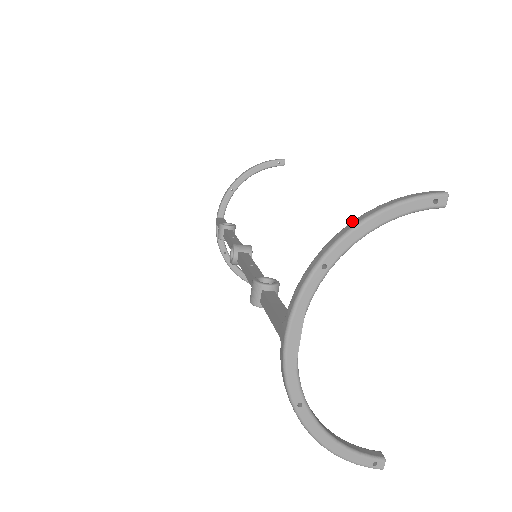
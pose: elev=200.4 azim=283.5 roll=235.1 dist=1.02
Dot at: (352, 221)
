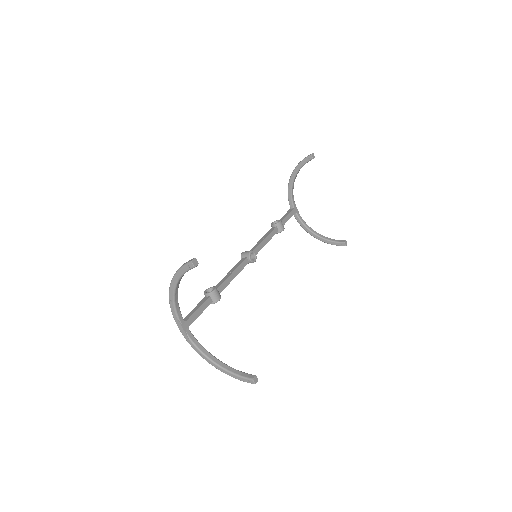
Dot at: occluded
